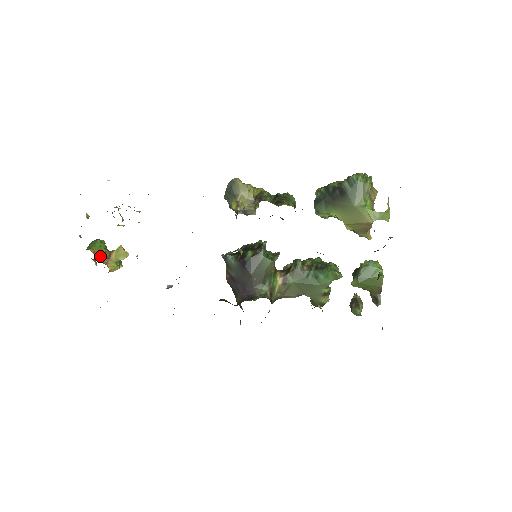
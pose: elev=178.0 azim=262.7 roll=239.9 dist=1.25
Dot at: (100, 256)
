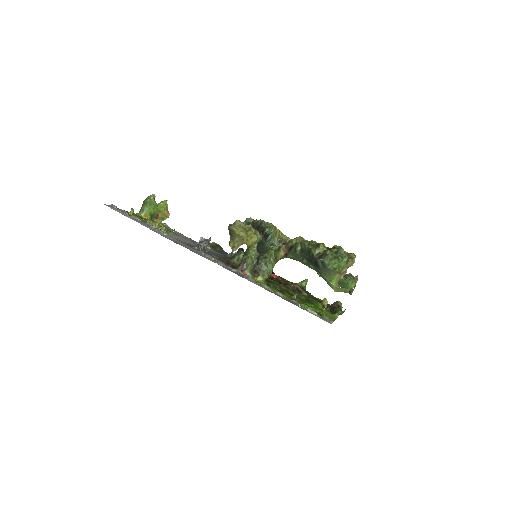
Dot at: (151, 216)
